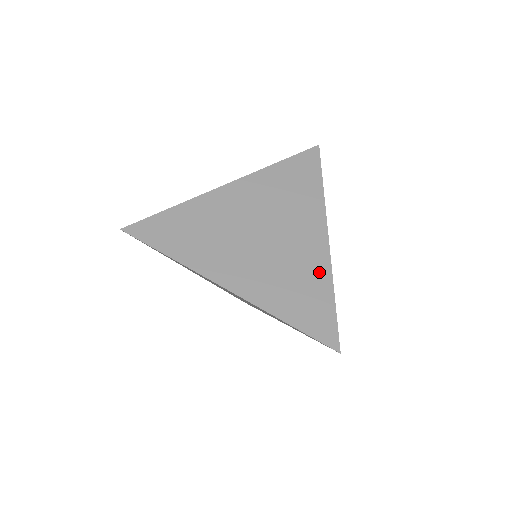
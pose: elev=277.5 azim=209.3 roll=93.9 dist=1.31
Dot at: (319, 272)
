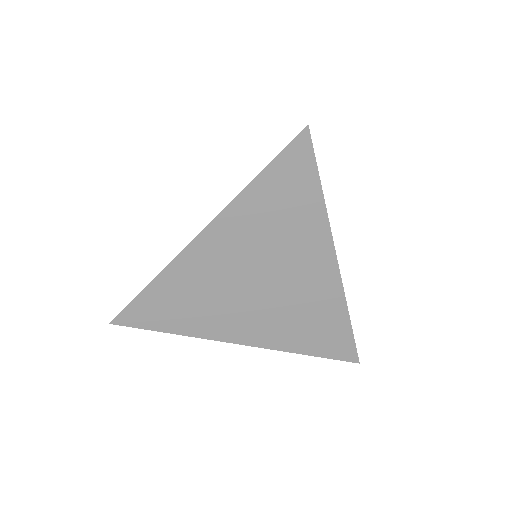
Dot at: (331, 303)
